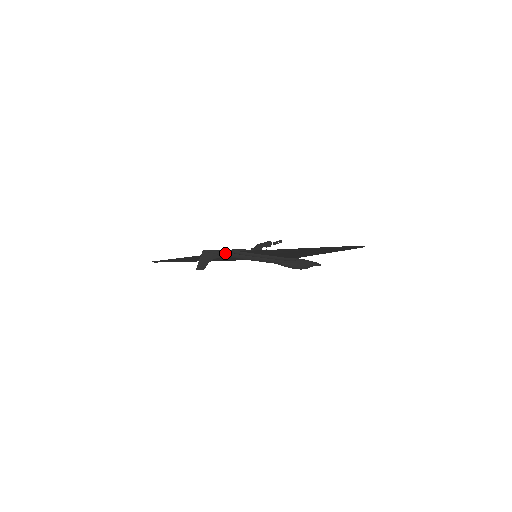
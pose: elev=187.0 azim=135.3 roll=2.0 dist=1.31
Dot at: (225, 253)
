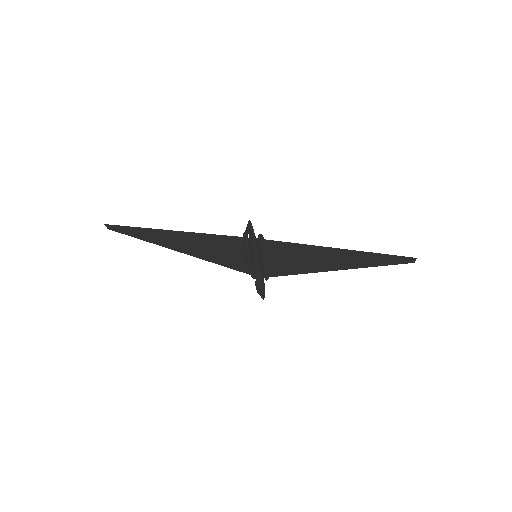
Dot at: (254, 234)
